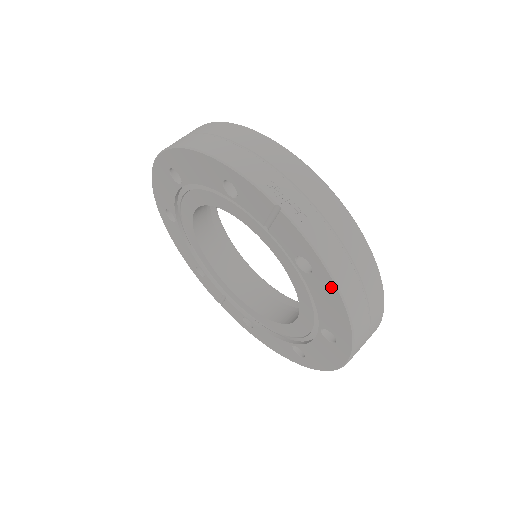
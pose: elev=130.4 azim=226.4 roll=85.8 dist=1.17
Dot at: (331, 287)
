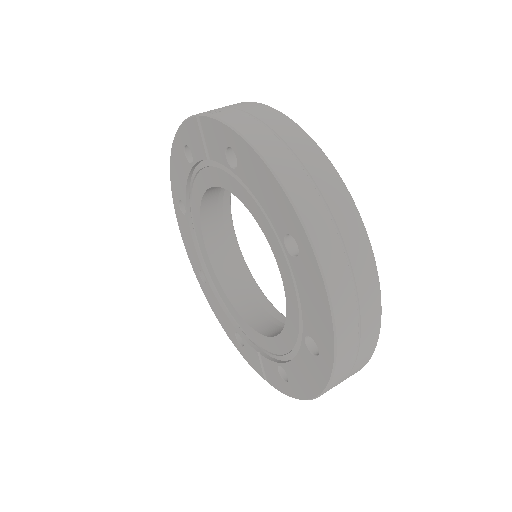
Dot at: (246, 150)
